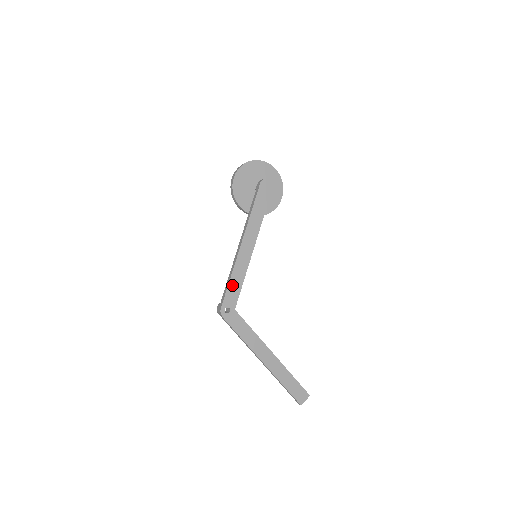
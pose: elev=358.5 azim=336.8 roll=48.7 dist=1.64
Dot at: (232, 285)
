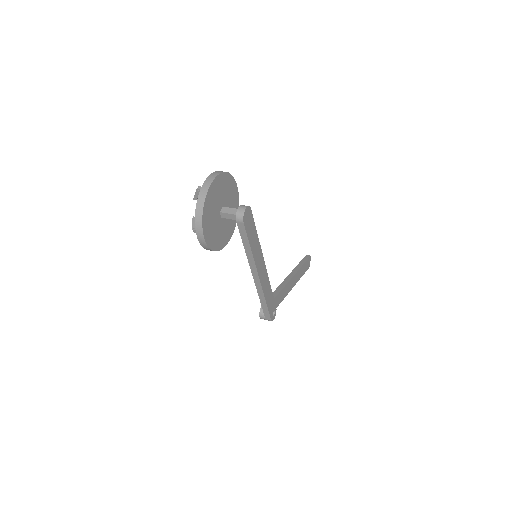
Dot at: (268, 302)
